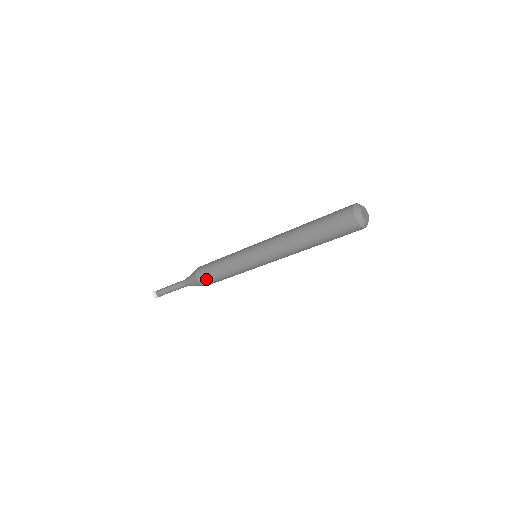
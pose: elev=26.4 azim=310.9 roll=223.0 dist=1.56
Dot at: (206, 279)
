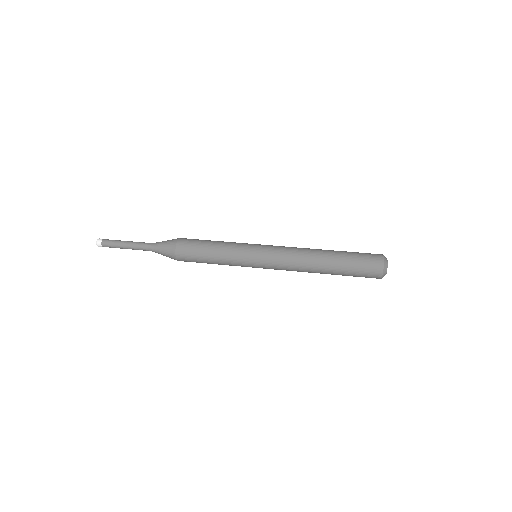
Dot at: (189, 261)
